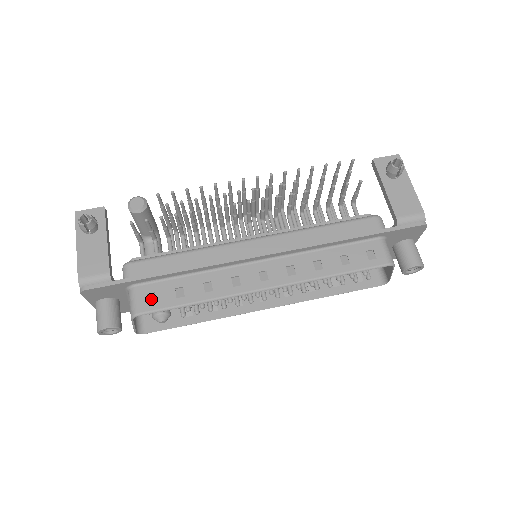
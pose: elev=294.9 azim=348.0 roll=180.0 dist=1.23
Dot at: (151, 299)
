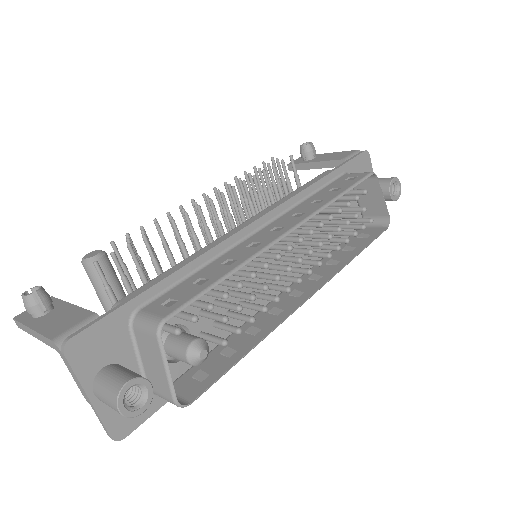
Dot at: (170, 304)
